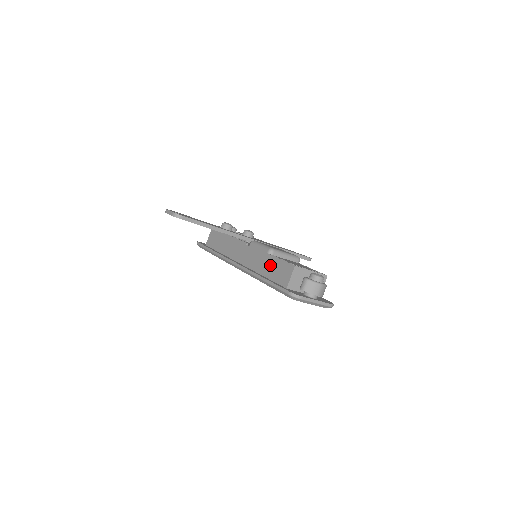
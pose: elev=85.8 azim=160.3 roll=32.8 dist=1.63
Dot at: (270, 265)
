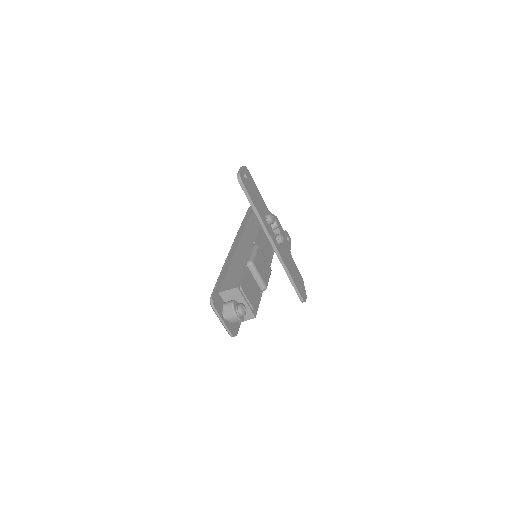
Dot at: (237, 270)
